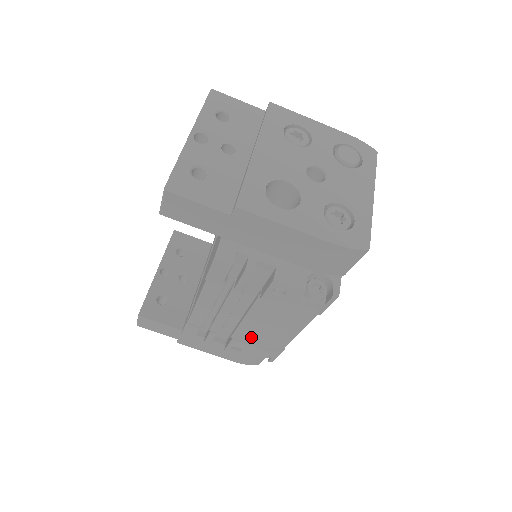
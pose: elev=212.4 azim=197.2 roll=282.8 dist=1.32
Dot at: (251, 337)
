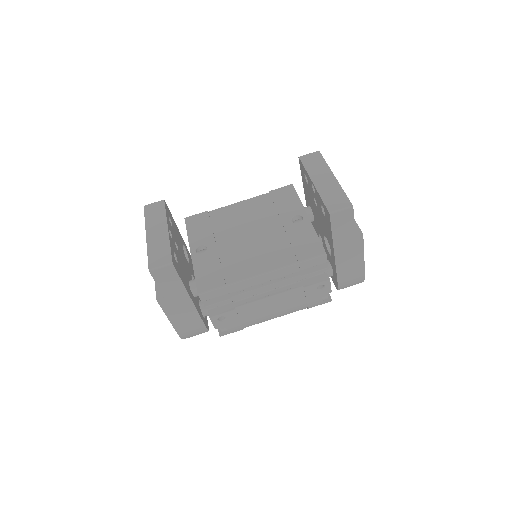
Dot at: (250, 312)
